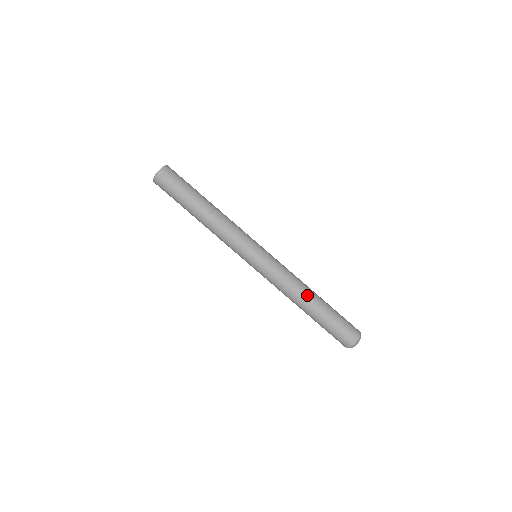
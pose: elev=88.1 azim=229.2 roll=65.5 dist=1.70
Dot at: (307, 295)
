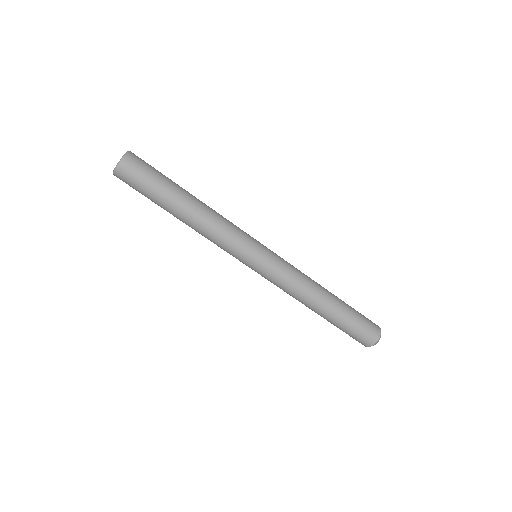
Dot at: (321, 296)
